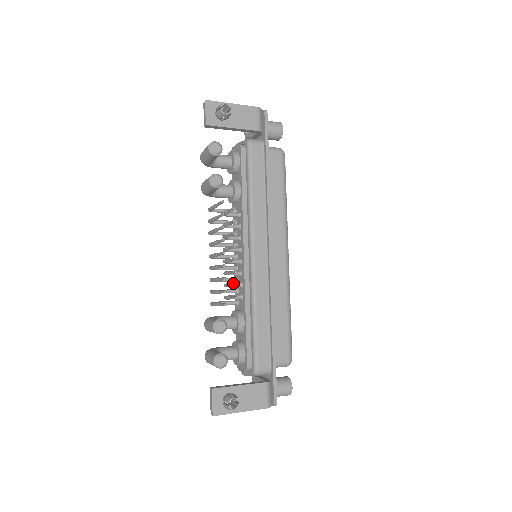
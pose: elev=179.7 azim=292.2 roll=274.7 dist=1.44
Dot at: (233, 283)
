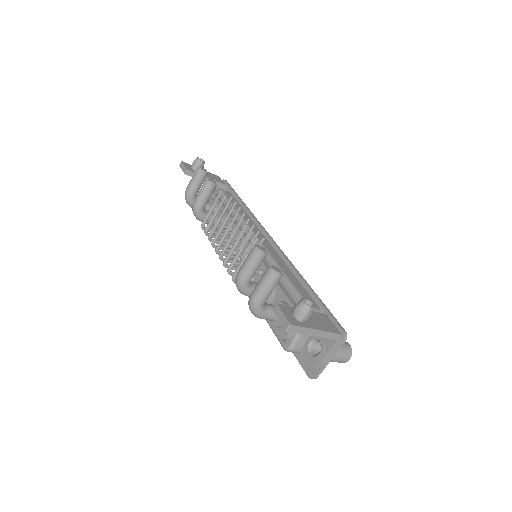
Dot at: occluded
